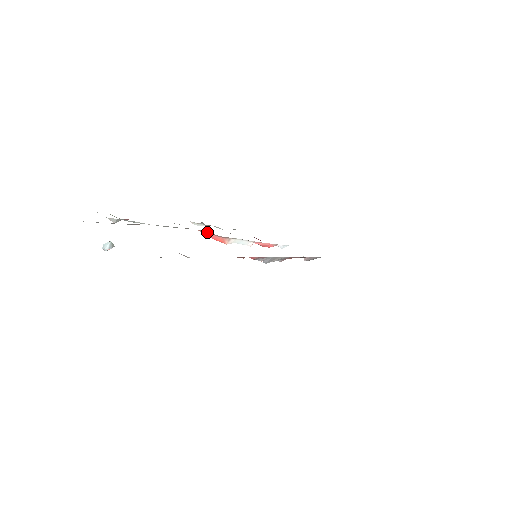
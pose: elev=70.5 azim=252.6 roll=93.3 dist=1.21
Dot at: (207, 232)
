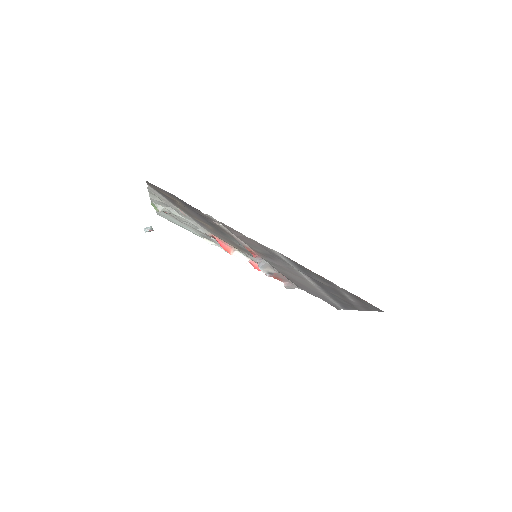
Dot at: (220, 239)
